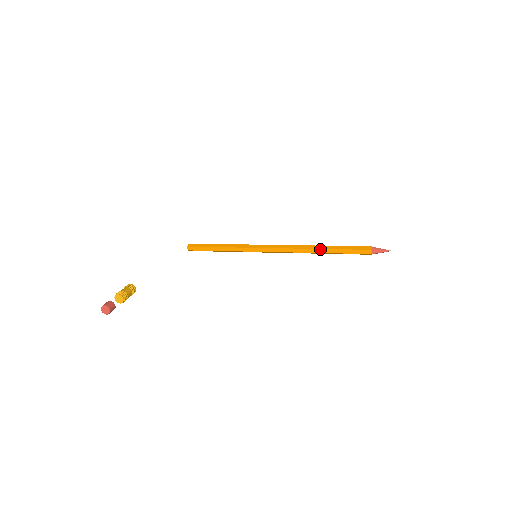
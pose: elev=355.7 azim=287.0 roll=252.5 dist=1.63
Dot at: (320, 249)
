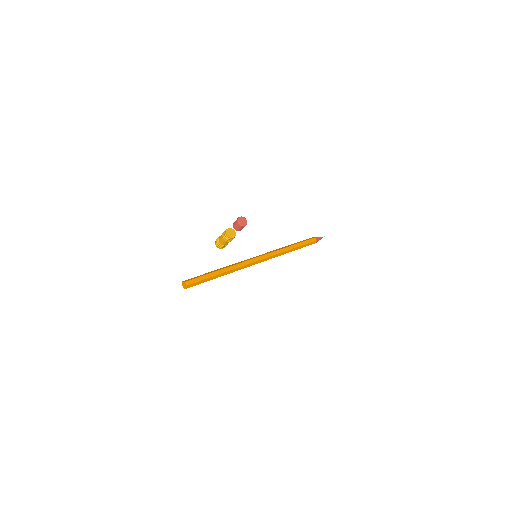
Dot at: (287, 247)
